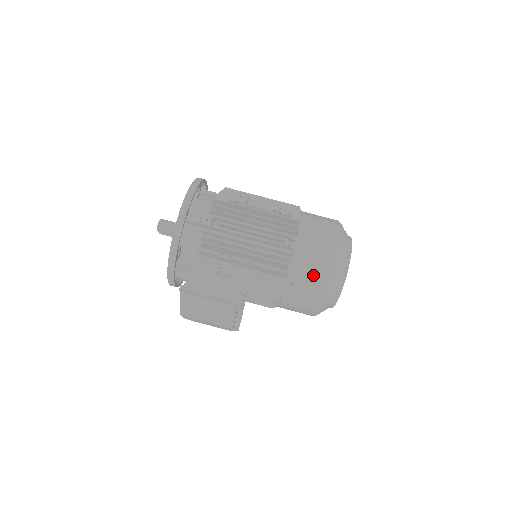
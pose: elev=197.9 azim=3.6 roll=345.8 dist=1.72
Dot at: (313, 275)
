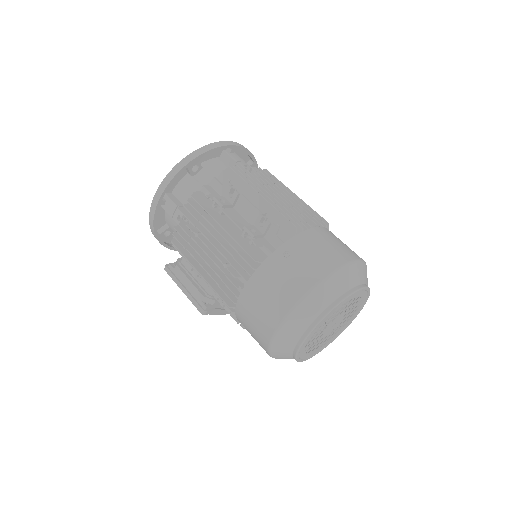
Dot at: (254, 332)
